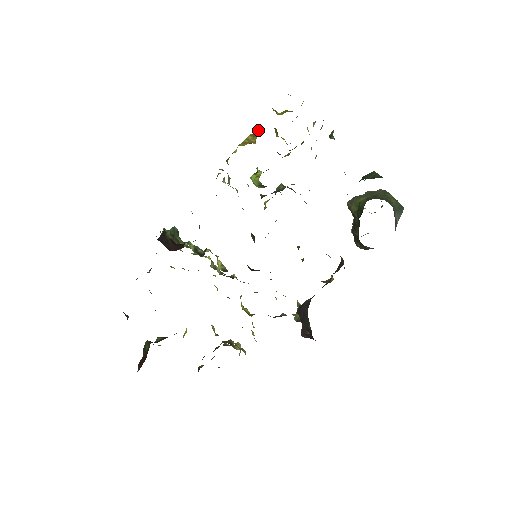
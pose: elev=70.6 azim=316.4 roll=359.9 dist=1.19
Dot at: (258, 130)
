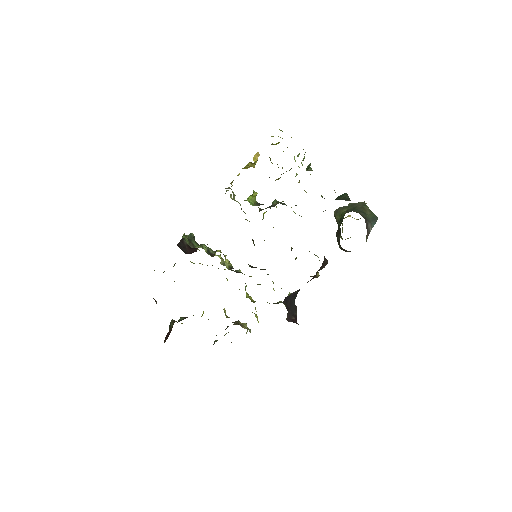
Dot at: (257, 157)
